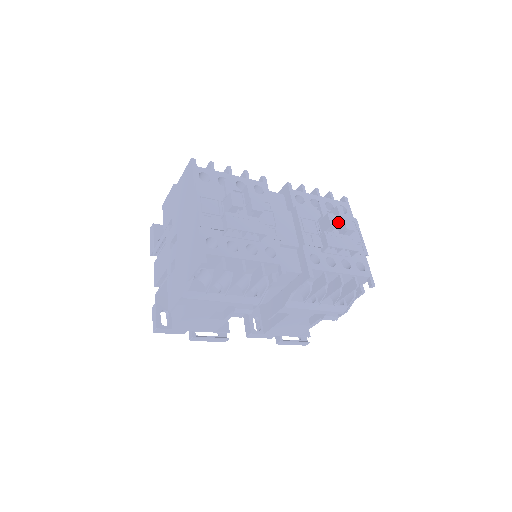
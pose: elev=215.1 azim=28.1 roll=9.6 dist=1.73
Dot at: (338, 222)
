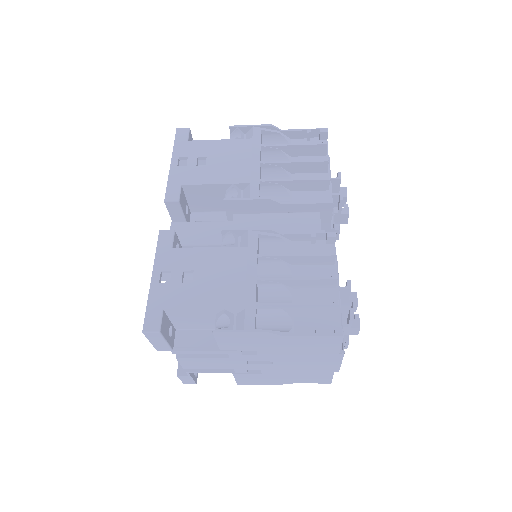
Dot at: occluded
